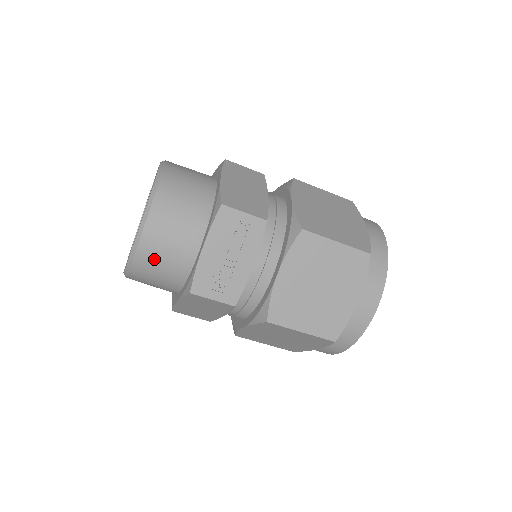
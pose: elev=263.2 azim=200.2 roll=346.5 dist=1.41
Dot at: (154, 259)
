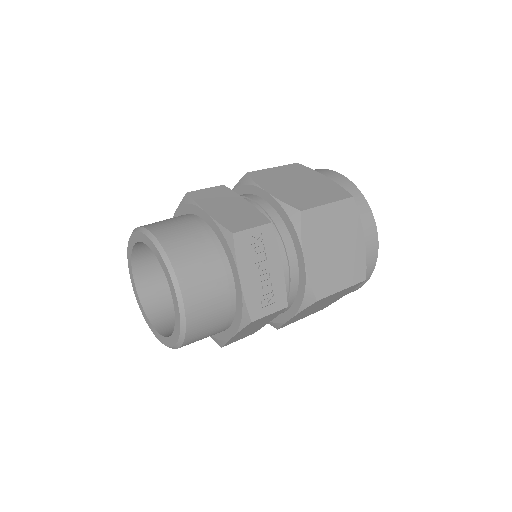
Dot at: (203, 316)
